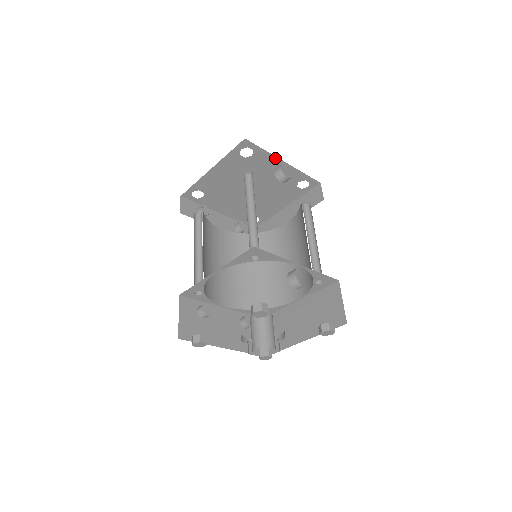
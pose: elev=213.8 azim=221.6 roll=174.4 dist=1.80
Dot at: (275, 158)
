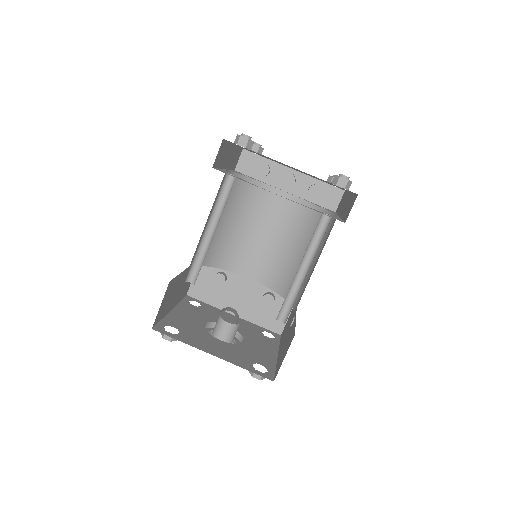
Dot at: (275, 160)
